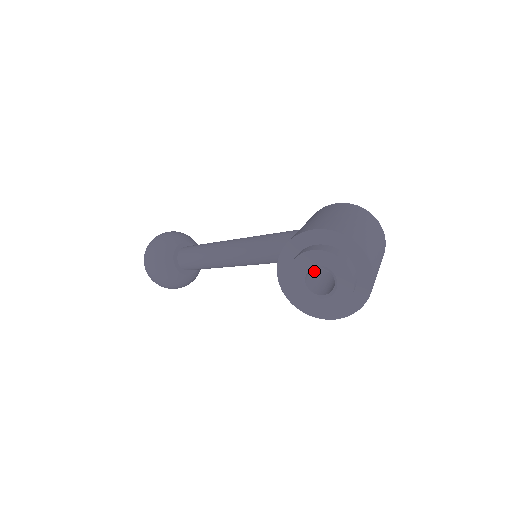
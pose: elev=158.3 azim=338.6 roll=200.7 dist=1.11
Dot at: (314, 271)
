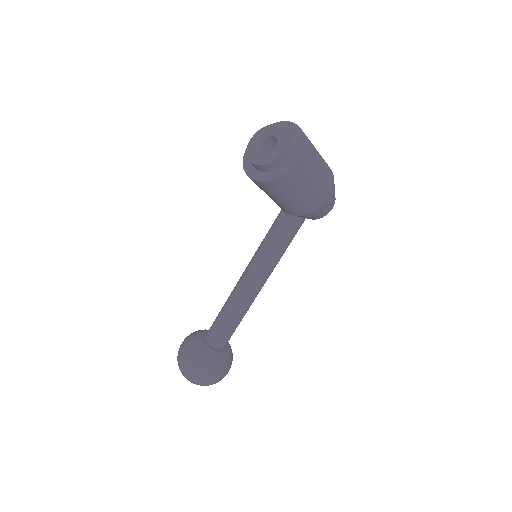
Dot at: occluded
